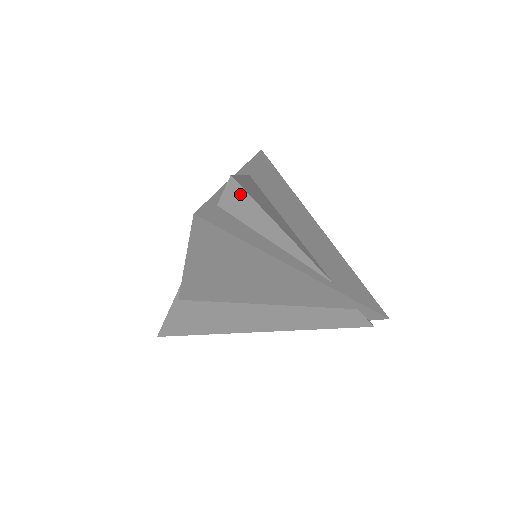
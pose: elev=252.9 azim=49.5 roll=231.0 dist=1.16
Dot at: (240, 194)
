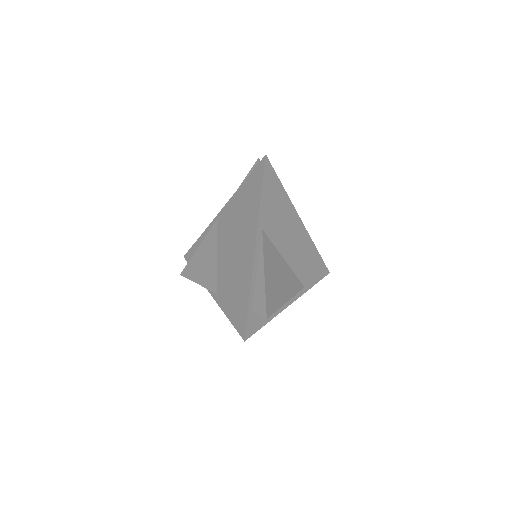
Dot at: occluded
